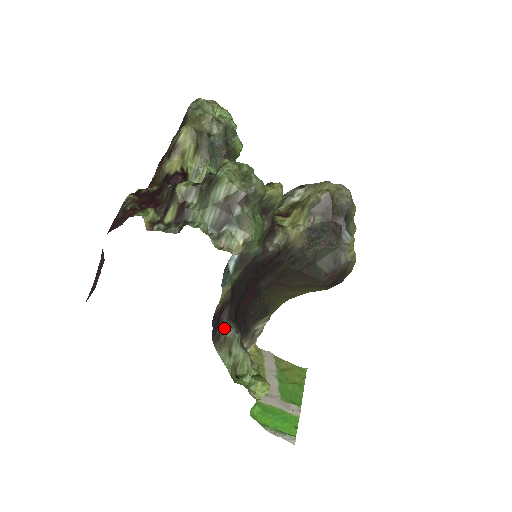
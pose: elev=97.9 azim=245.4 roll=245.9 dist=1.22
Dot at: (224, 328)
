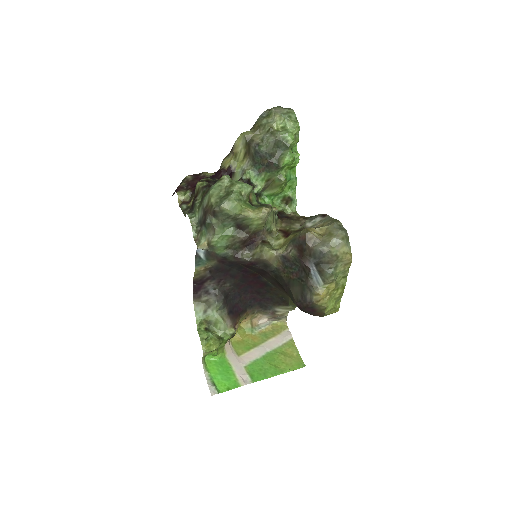
Dot at: (208, 293)
